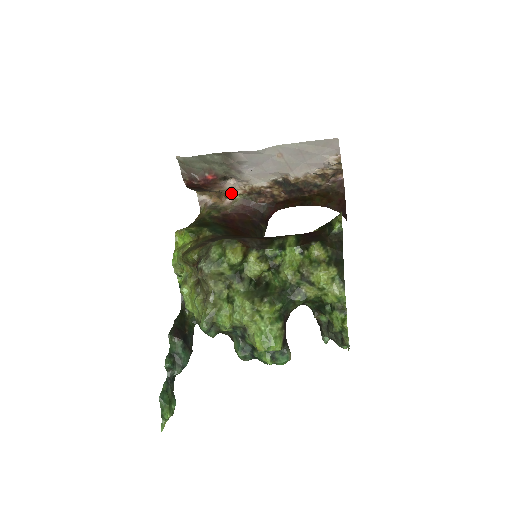
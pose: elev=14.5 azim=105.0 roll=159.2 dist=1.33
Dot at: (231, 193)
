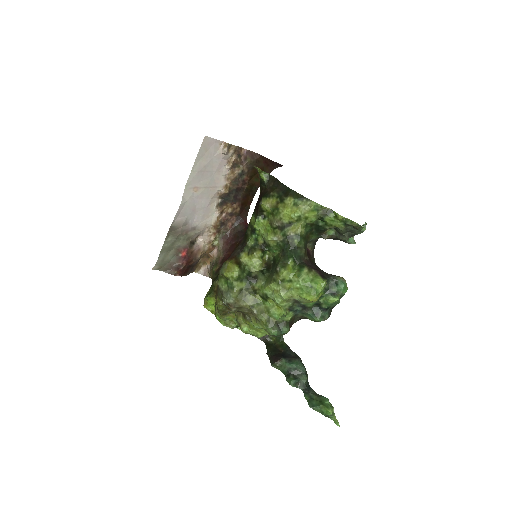
Dot at: (210, 246)
